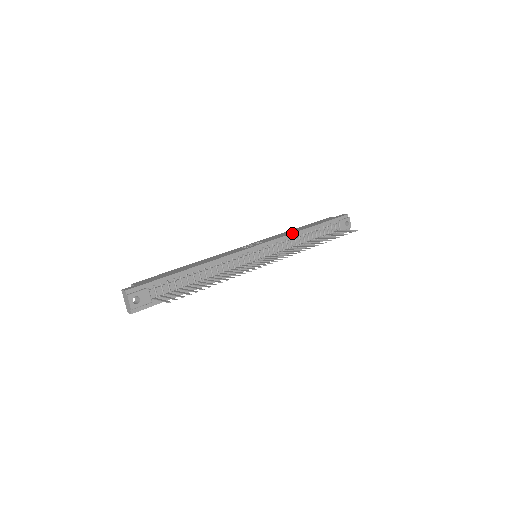
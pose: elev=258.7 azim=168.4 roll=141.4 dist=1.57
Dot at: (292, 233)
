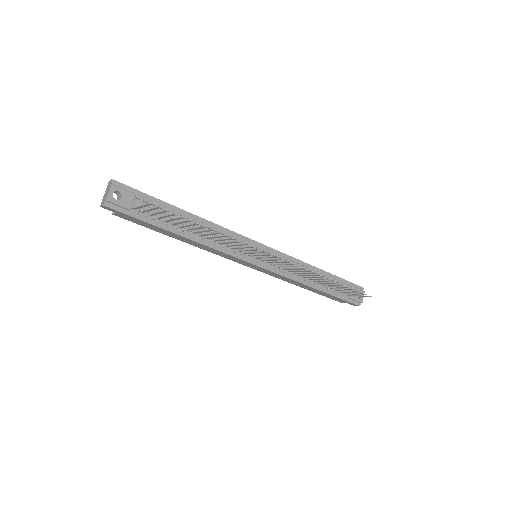
Dot at: (302, 261)
